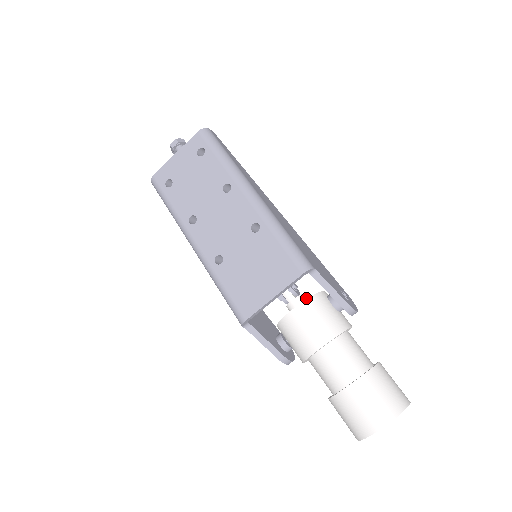
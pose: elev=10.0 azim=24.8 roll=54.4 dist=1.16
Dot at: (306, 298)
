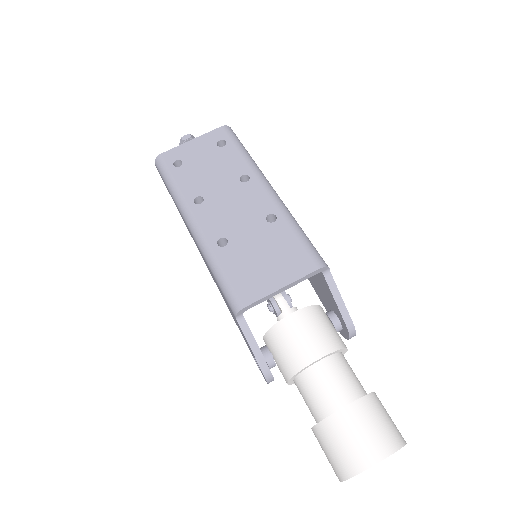
Dot at: occluded
